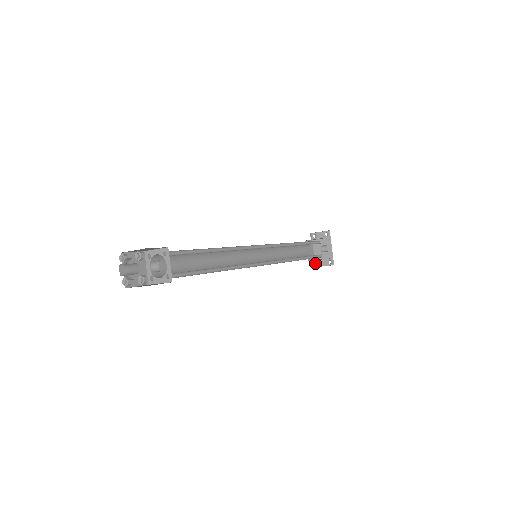
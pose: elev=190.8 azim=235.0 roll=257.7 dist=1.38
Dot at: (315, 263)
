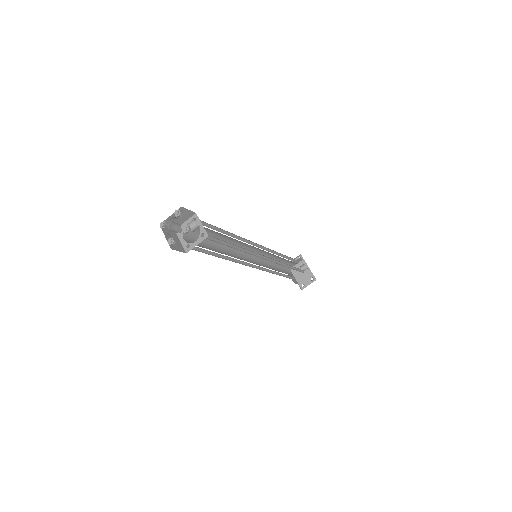
Dot at: (300, 287)
